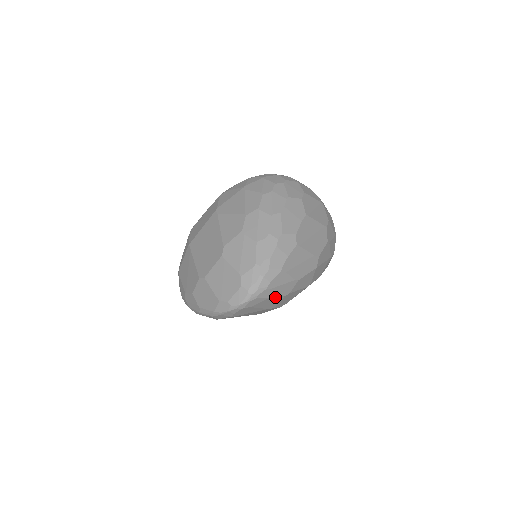
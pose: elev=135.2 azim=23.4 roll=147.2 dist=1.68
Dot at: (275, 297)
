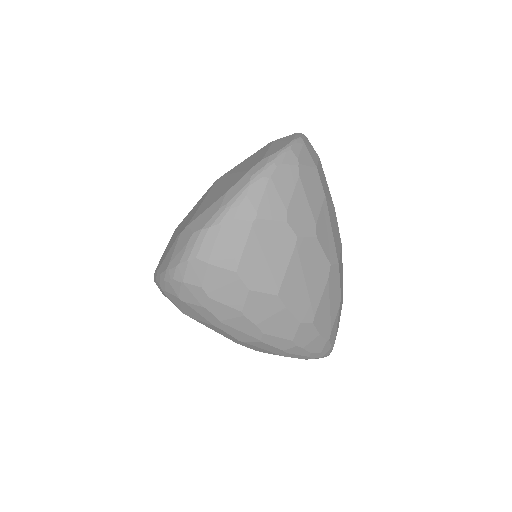
Dot at: (339, 320)
